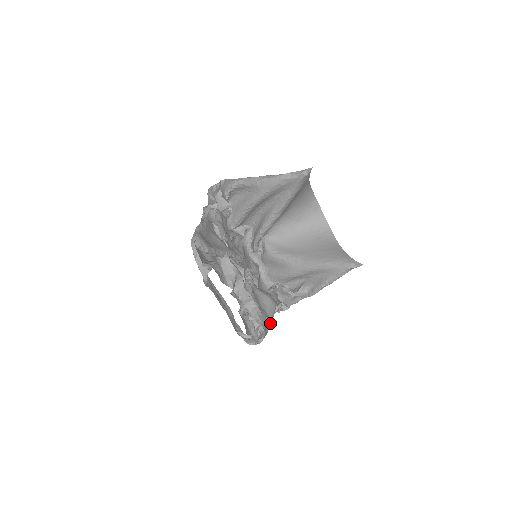
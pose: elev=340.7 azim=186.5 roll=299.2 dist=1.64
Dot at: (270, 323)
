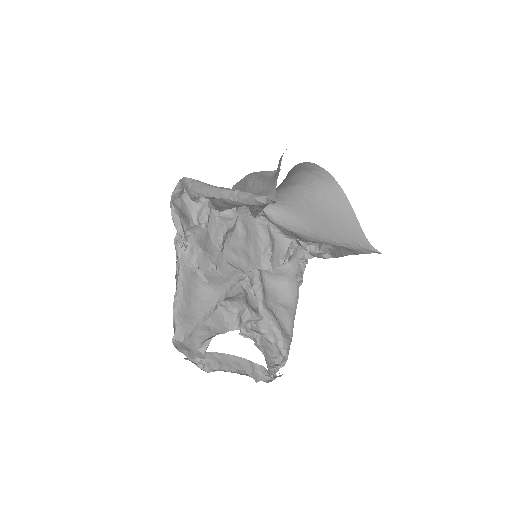
Dot at: (295, 310)
